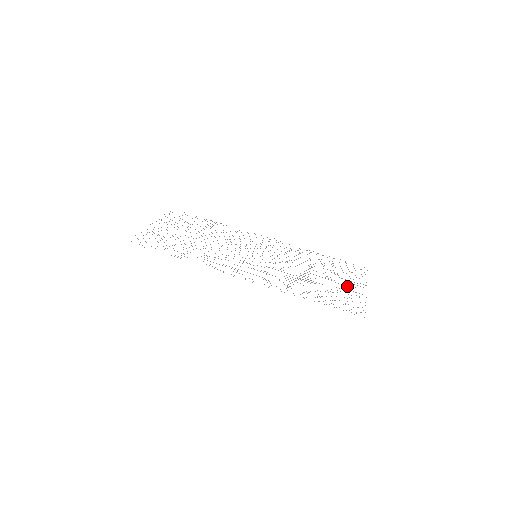
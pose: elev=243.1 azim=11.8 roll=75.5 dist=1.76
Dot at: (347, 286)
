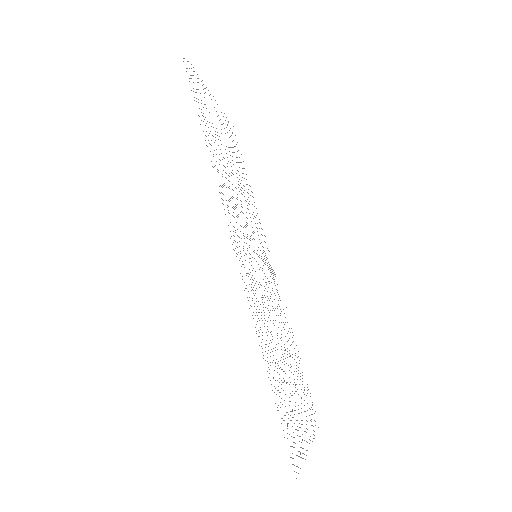
Dot at: occluded
